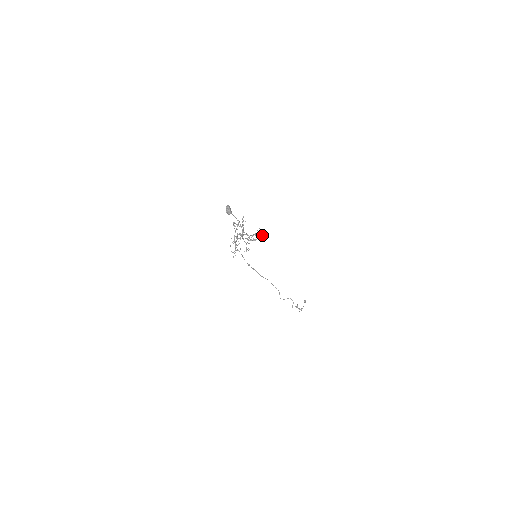
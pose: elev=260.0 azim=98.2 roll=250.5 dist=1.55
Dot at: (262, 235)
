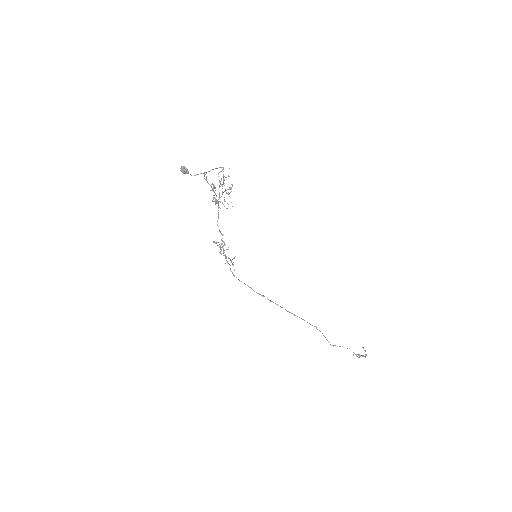
Dot at: (229, 168)
